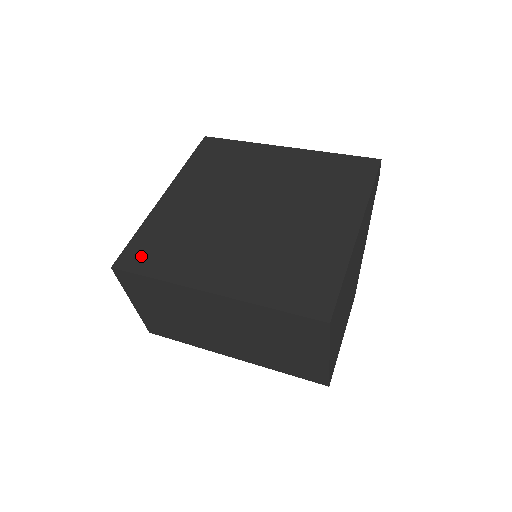
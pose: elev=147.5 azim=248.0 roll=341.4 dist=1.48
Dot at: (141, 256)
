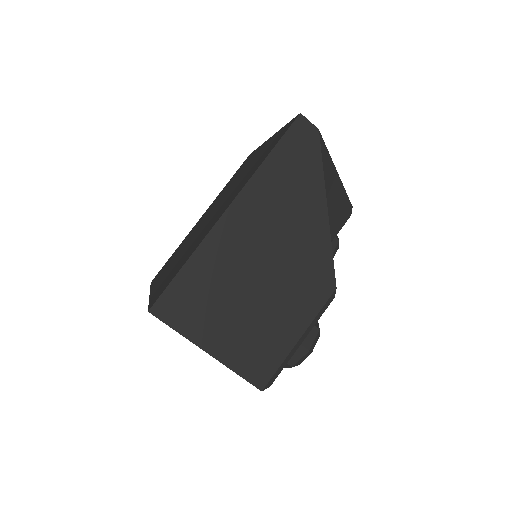
Dot at: occluded
